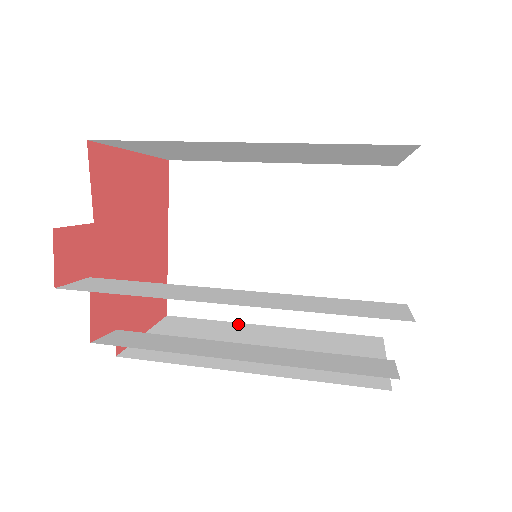
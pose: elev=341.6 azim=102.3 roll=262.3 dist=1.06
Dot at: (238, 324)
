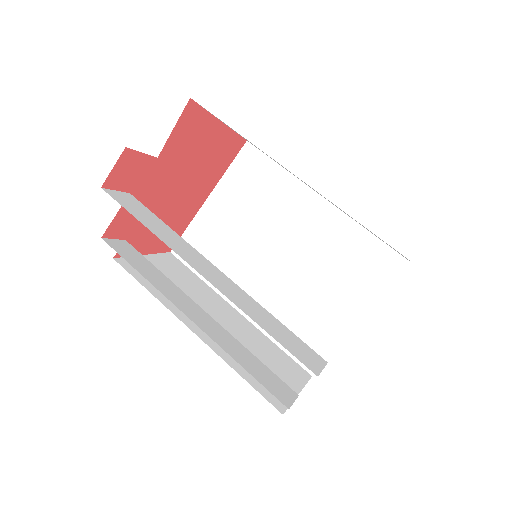
Dot at: (216, 294)
